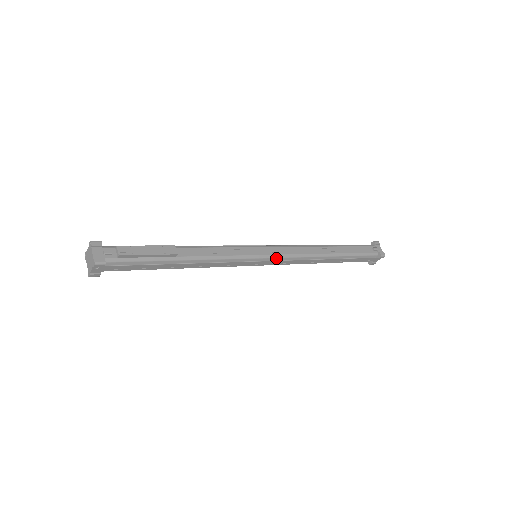
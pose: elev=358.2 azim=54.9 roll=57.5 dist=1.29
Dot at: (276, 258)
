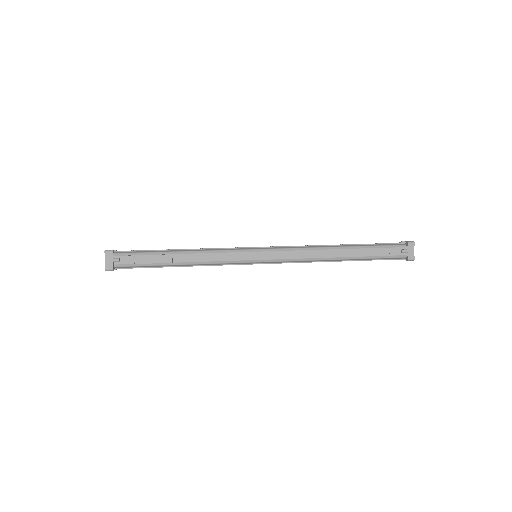
Dot at: (273, 262)
